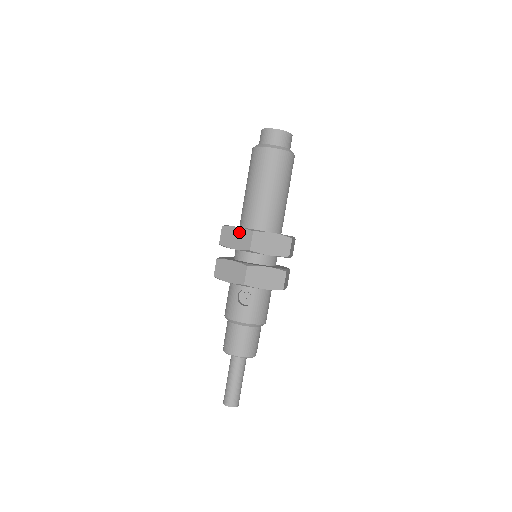
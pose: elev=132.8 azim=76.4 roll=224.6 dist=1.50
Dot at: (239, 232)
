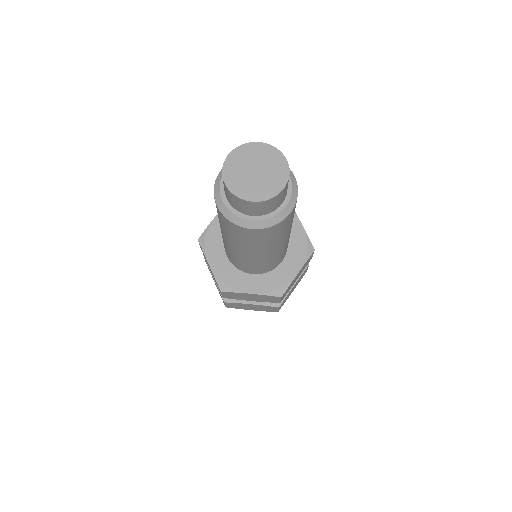
Dot at: (211, 271)
